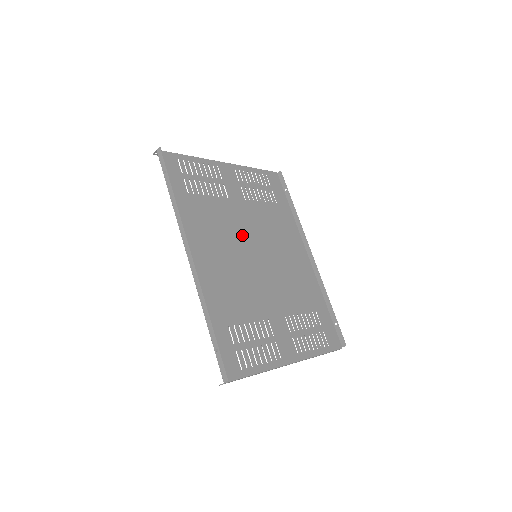
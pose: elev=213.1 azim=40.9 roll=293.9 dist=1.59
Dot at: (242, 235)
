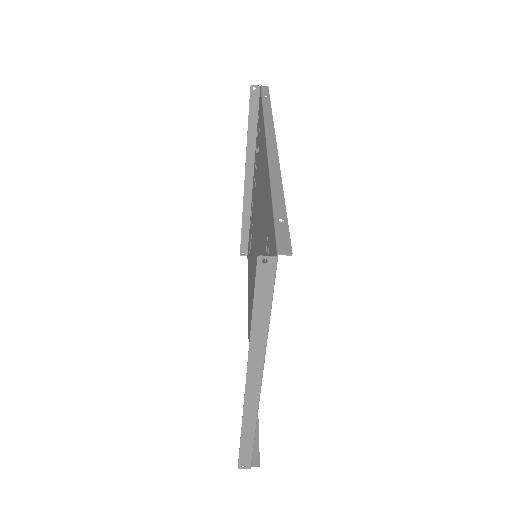
Dot at: occluded
